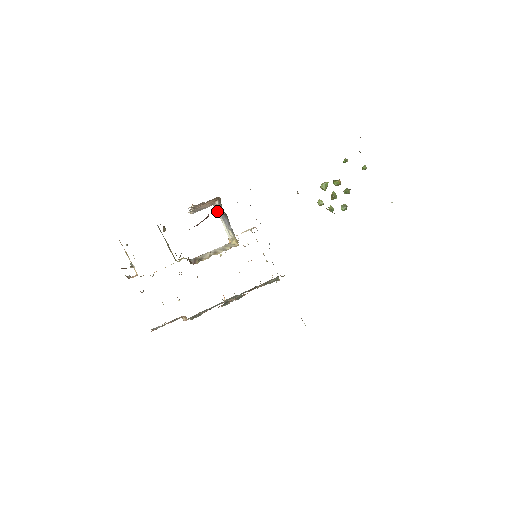
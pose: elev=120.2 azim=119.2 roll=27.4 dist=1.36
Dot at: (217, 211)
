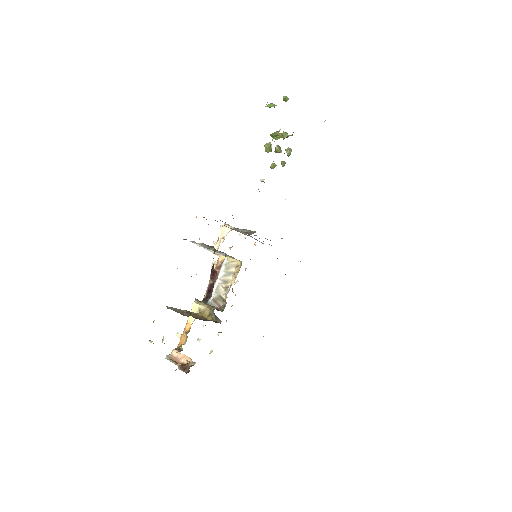
Dot at: occluded
